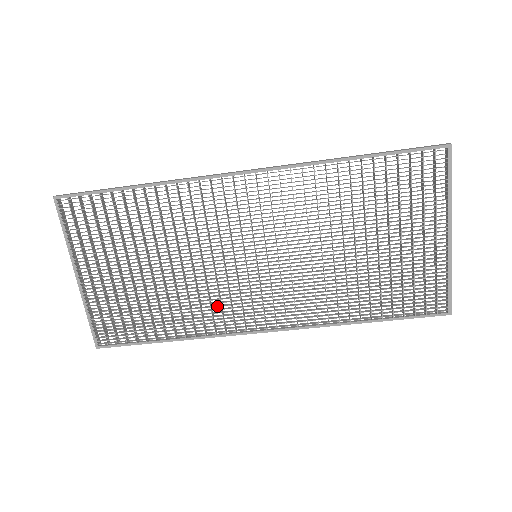
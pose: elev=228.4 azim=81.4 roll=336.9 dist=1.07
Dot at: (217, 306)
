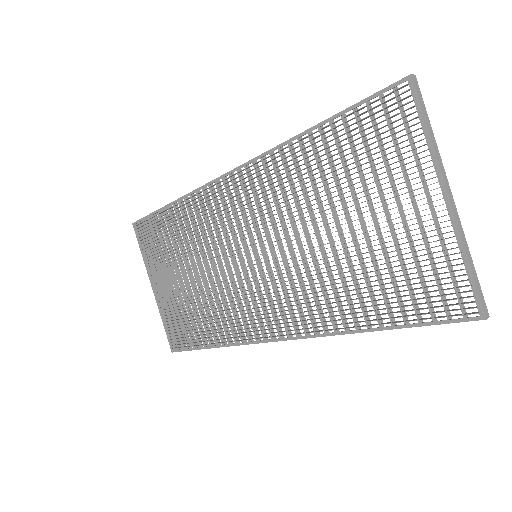
Dot at: (237, 311)
